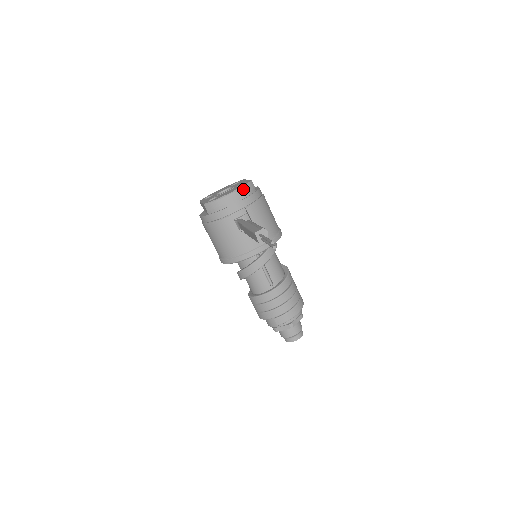
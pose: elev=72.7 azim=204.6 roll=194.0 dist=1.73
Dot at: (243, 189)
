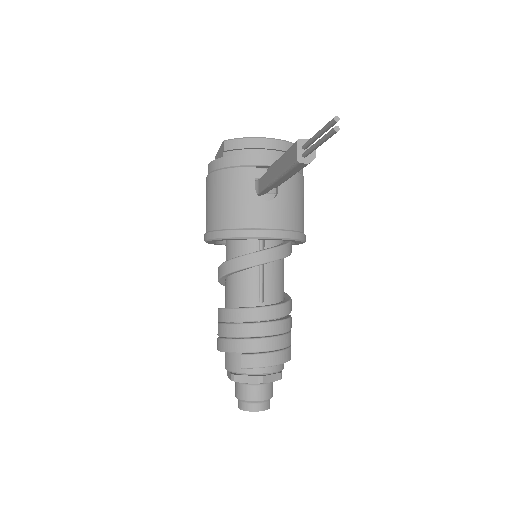
Dot at: (286, 144)
